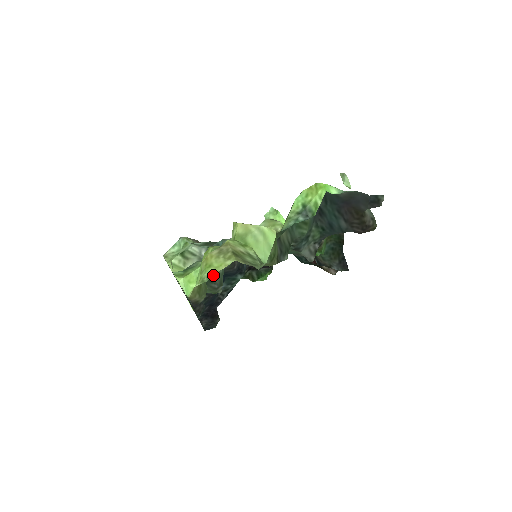
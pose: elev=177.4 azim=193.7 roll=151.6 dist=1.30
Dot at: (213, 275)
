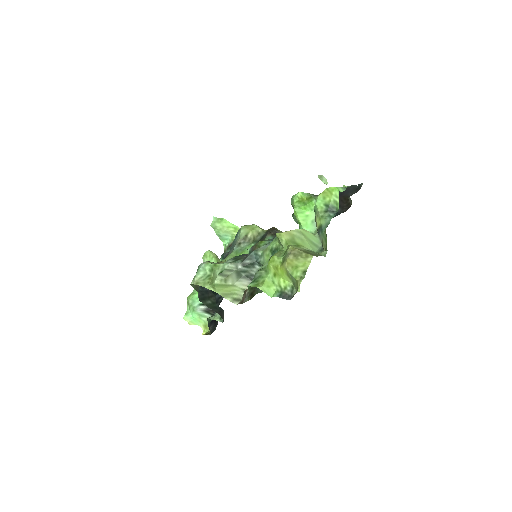
Dot at: (306, 271)
